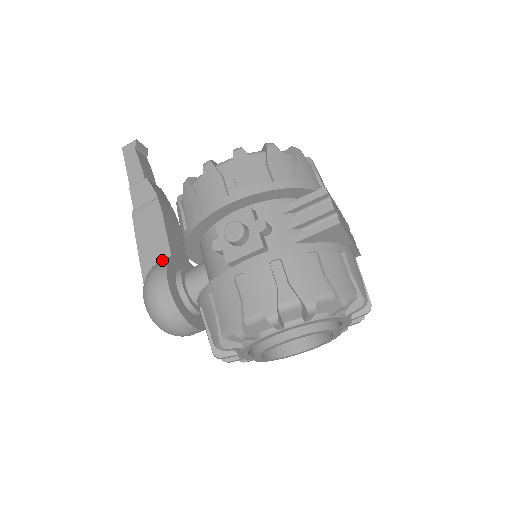
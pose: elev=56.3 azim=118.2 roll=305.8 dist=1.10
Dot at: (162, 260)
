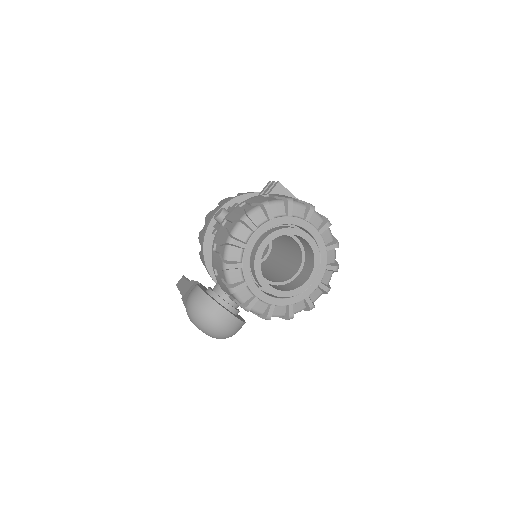
Dot at: occluded
